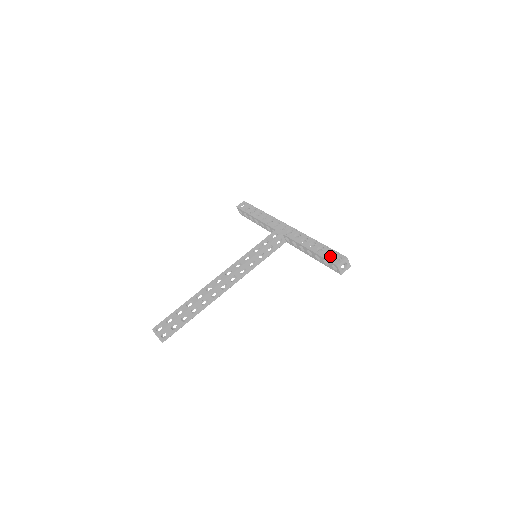
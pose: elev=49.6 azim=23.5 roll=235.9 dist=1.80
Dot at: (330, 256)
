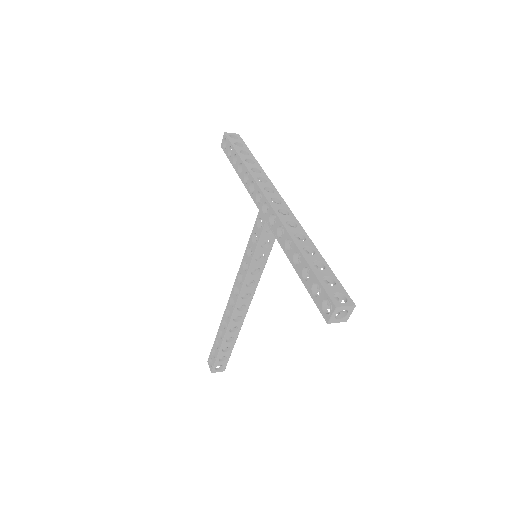
Dot at: (317, 297)
